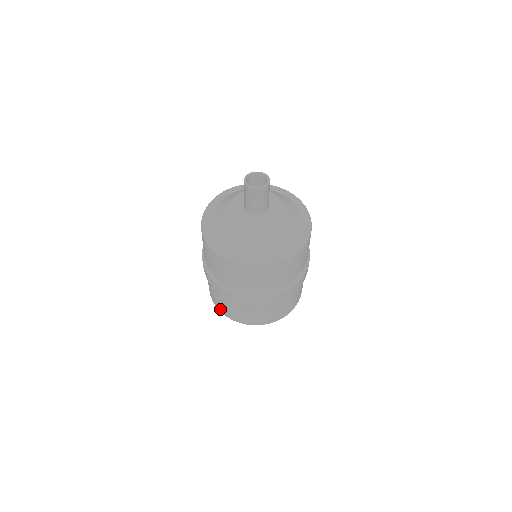
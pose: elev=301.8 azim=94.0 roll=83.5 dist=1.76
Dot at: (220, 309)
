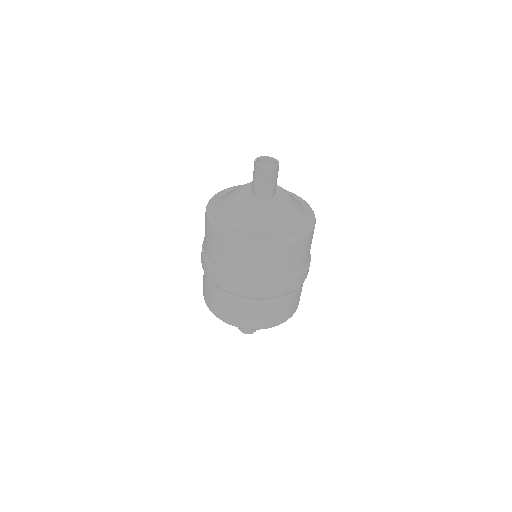
Dot at: (223, 317)
